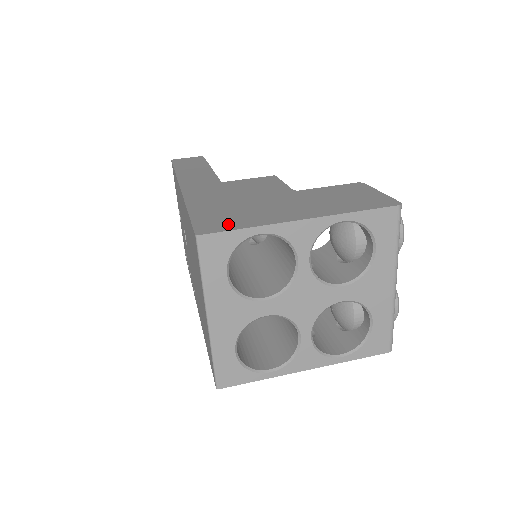
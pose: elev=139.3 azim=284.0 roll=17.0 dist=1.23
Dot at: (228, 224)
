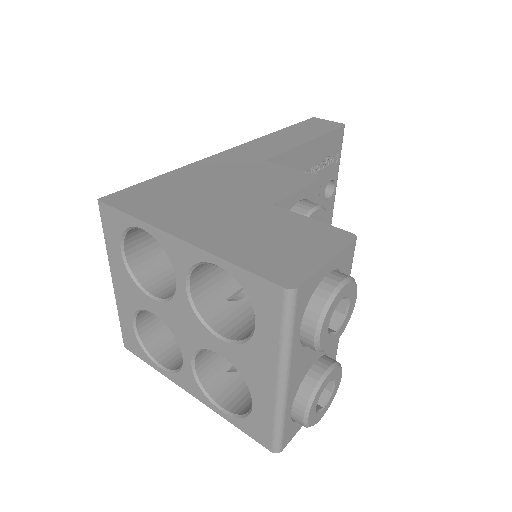
Dot at: (136, 204)
